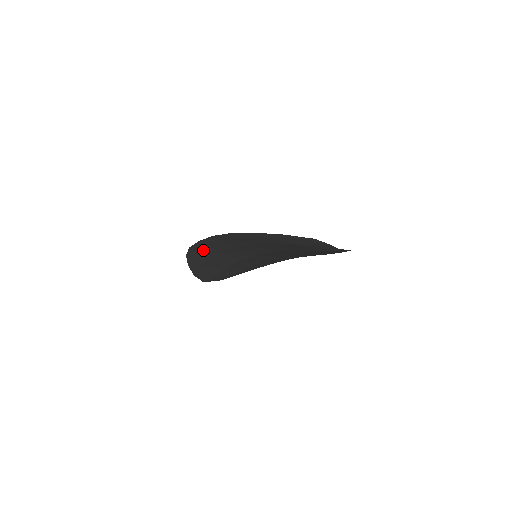
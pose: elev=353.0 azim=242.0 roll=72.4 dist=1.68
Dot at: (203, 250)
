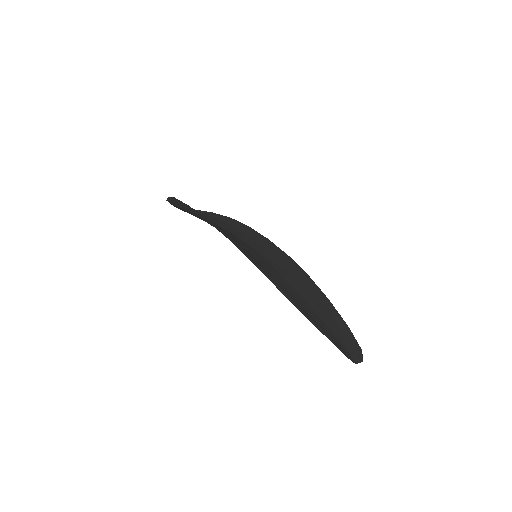
Dot at: occluded
